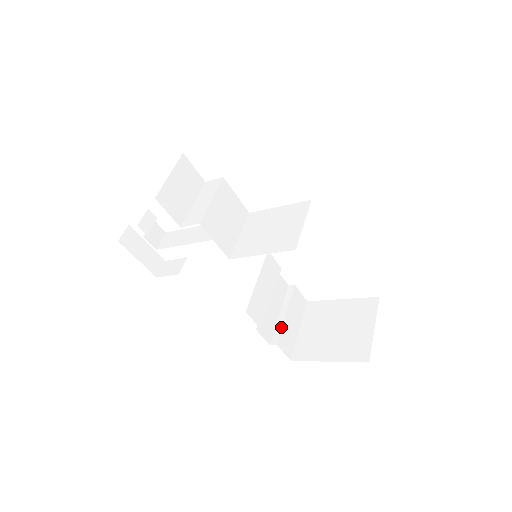
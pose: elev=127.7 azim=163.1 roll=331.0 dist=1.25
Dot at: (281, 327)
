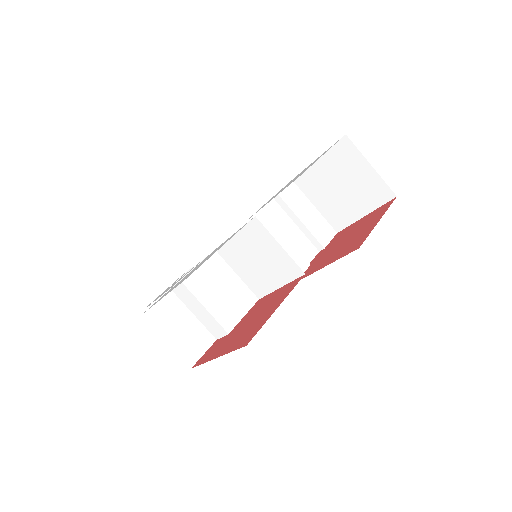
Dot at: (311, 234)
